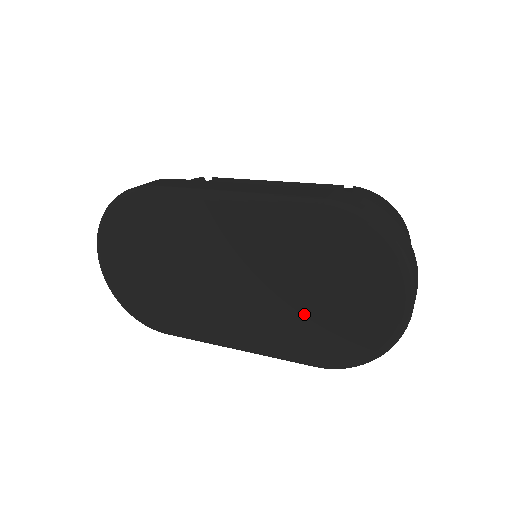
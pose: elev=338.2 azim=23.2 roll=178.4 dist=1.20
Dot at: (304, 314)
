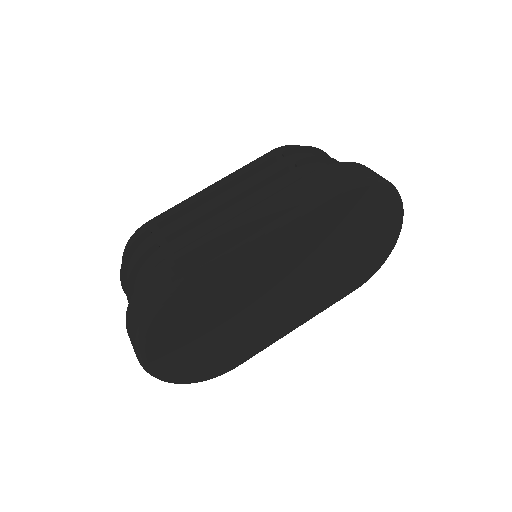
Dot at: (342, 267)
